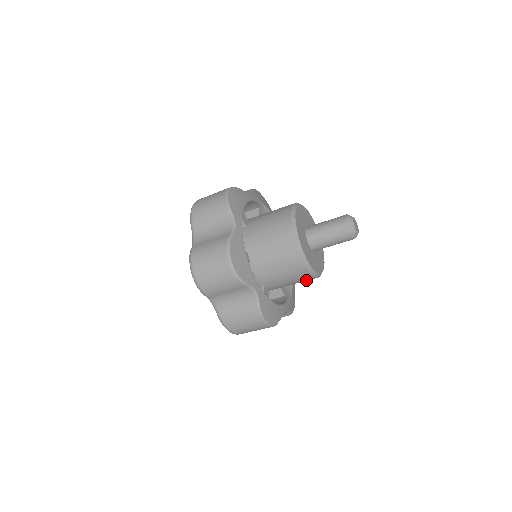
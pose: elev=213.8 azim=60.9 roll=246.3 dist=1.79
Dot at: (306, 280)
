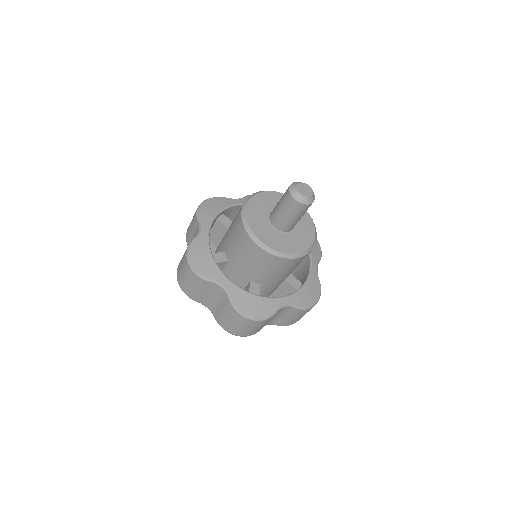
Dot at: occluded
